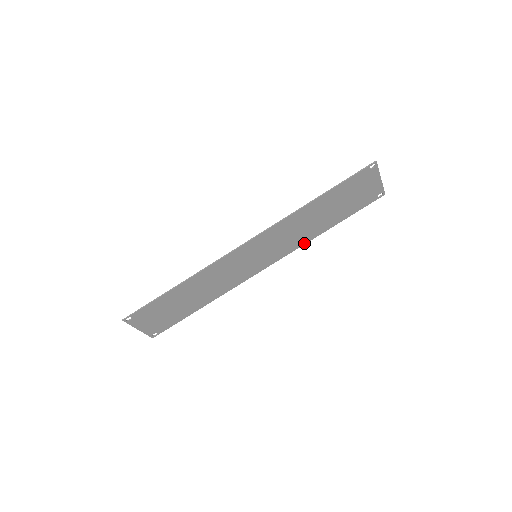
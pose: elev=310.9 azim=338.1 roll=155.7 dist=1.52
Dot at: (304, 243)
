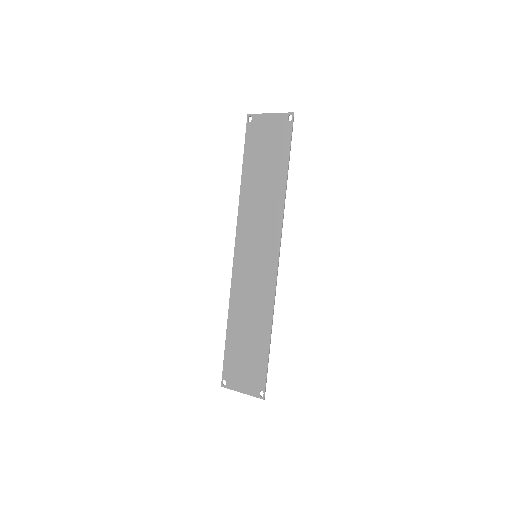
Dot at: (282, 211)
